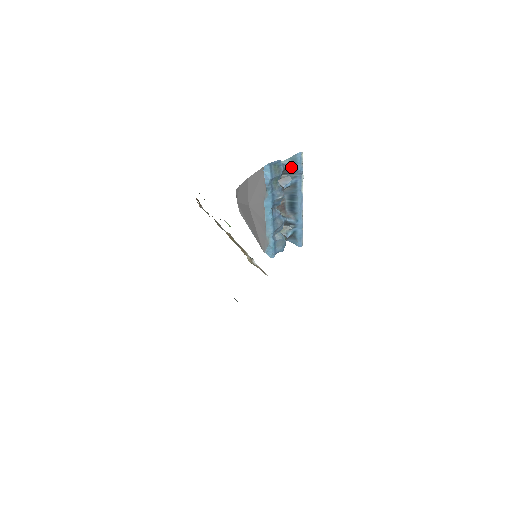
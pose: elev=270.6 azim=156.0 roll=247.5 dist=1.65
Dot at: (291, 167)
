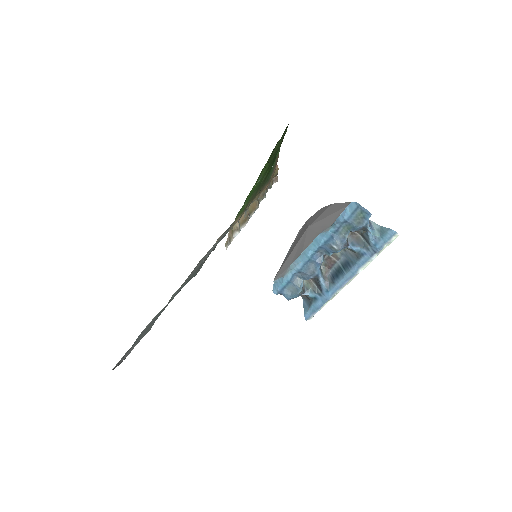
Dot at: (374, 235)
